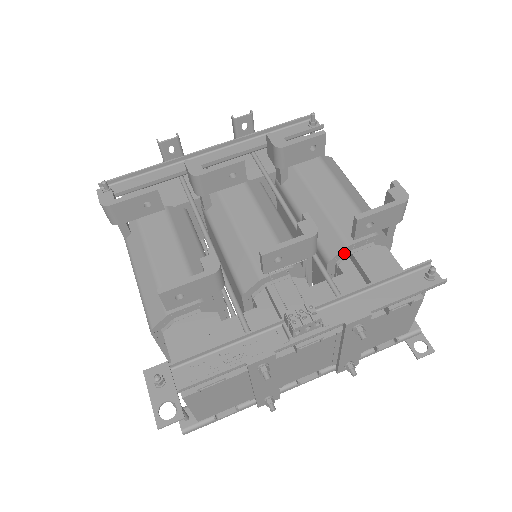
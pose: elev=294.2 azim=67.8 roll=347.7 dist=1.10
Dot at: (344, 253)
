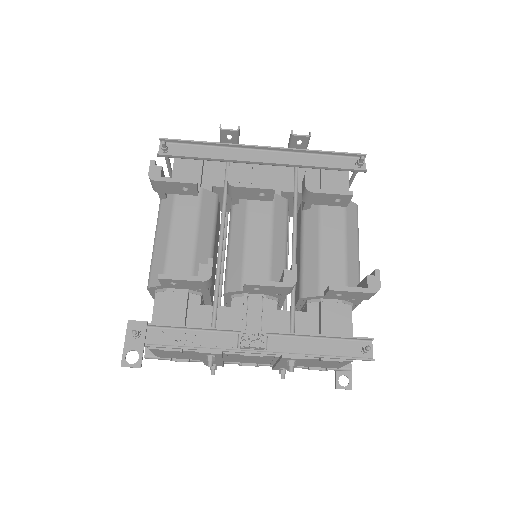
Dot at: (315, 298)
